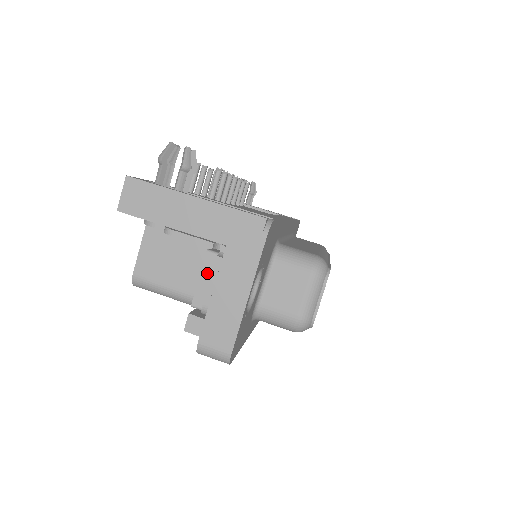
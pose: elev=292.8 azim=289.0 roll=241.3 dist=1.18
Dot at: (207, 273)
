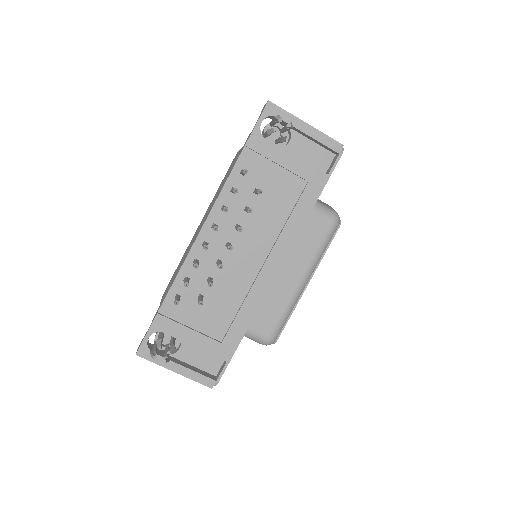
Dot at: occluded
